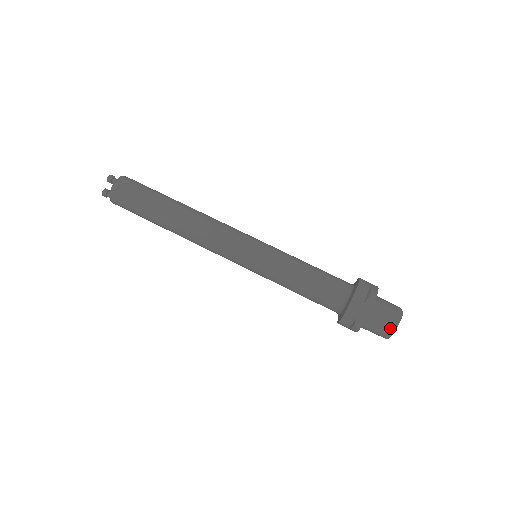
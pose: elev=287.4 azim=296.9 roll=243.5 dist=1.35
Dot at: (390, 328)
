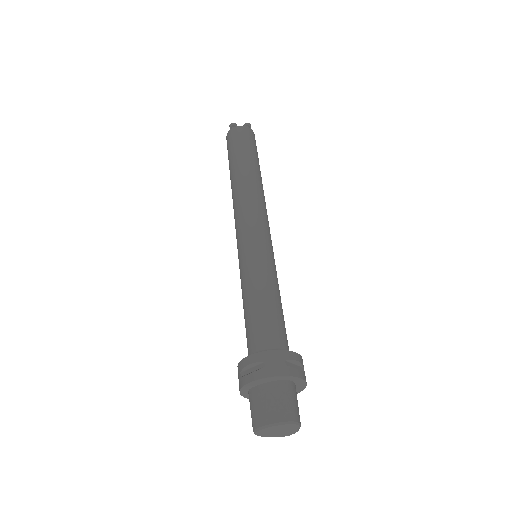
Dot at: (276, 417)
